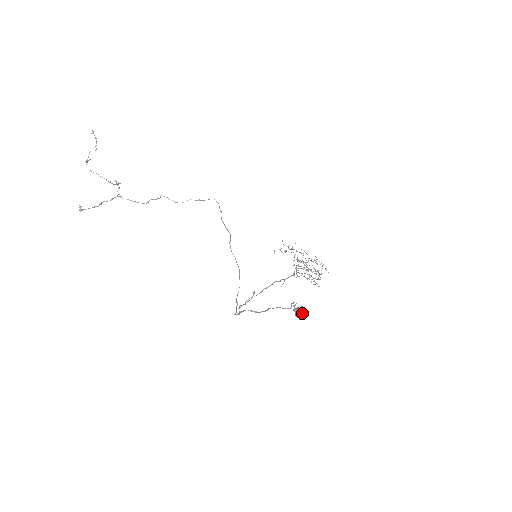
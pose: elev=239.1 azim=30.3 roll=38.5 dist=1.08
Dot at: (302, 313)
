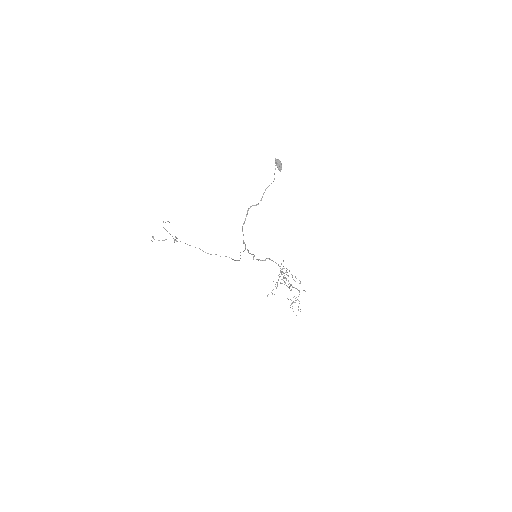
Dot at: (279, 161)
